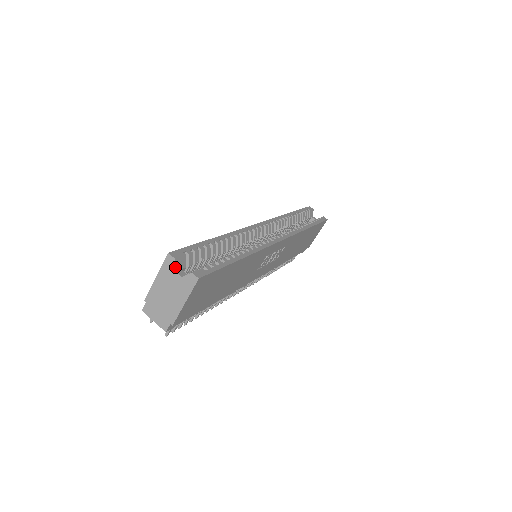
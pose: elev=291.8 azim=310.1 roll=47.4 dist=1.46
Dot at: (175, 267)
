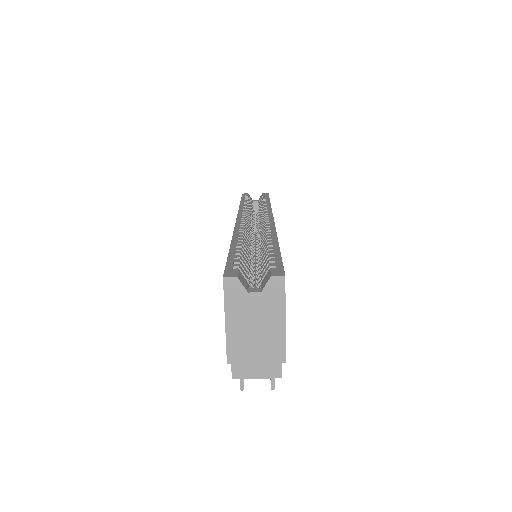
Dot at: (244, 287)
